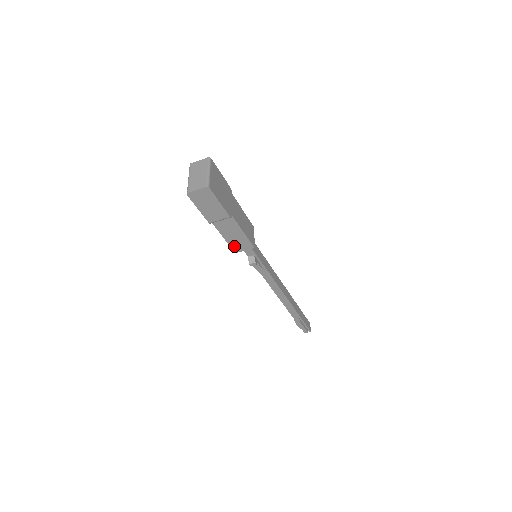
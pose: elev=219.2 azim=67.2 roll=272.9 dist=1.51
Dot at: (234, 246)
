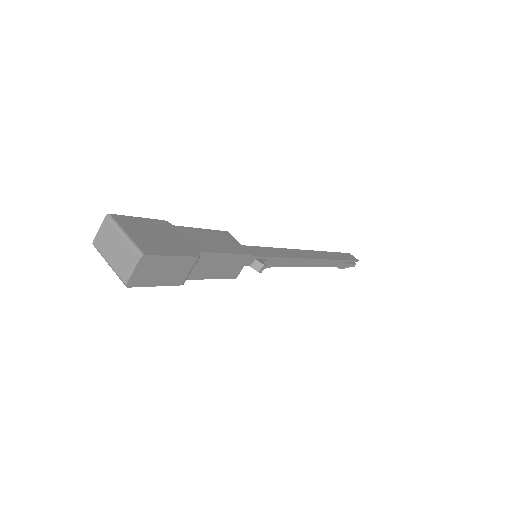
Dot at: (229, 274)
